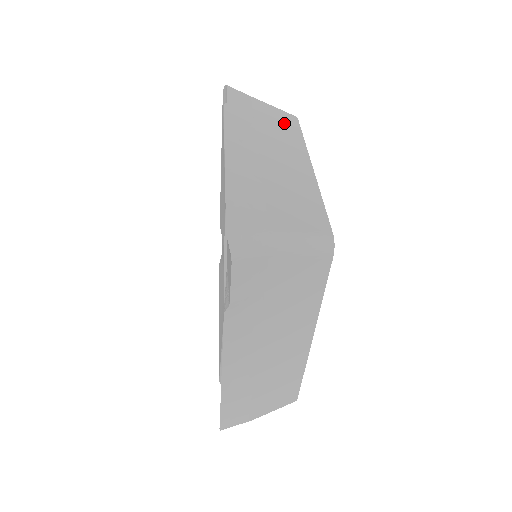
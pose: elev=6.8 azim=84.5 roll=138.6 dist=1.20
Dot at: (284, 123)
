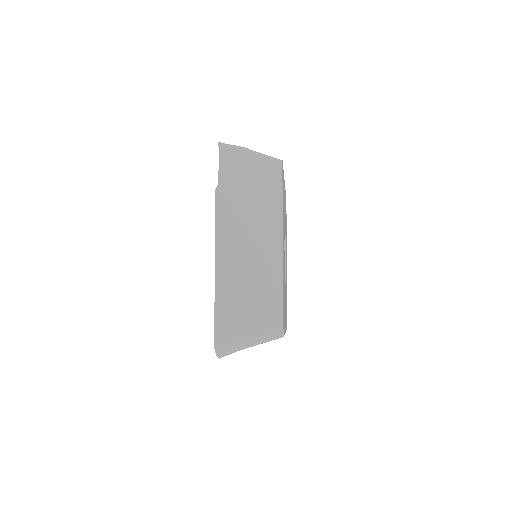
Dot at: occluded
